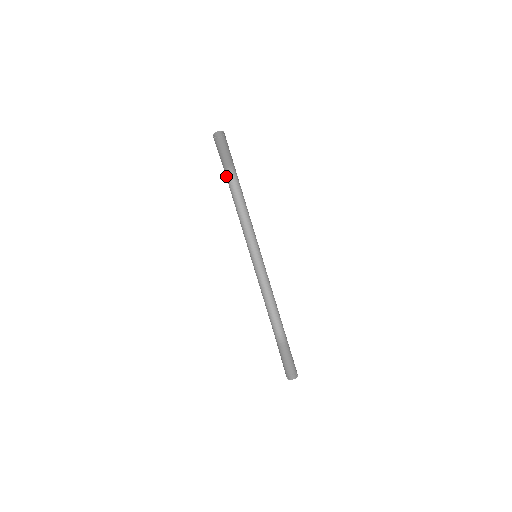
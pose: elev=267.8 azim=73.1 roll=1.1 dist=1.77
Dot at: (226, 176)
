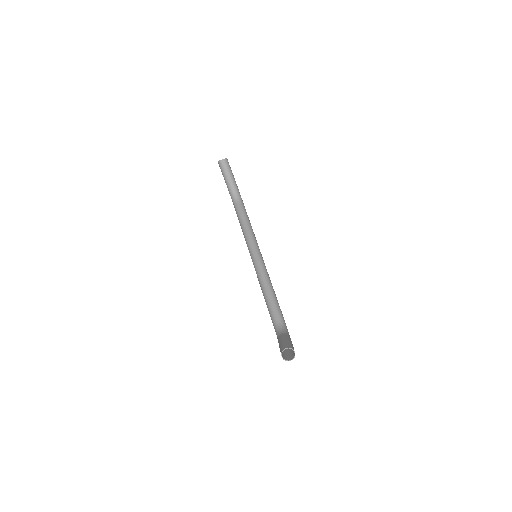
Dot at: (232, 200)
